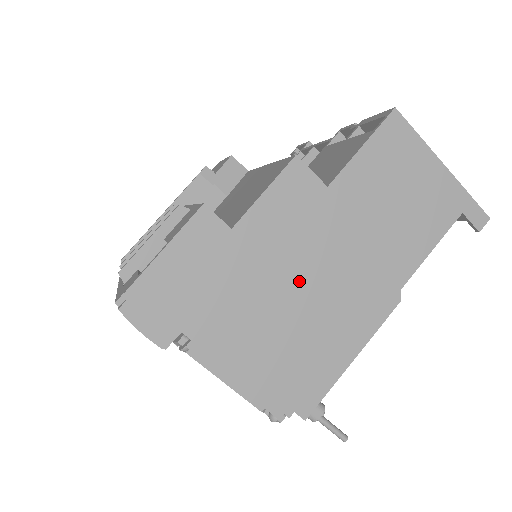
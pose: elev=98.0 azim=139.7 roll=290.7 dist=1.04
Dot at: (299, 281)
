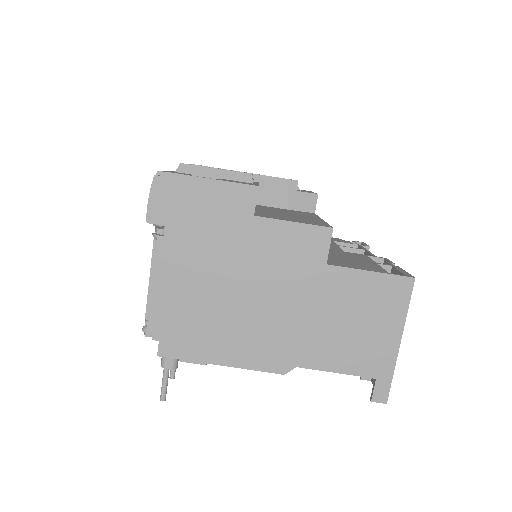
Dot at: (249, 286)
